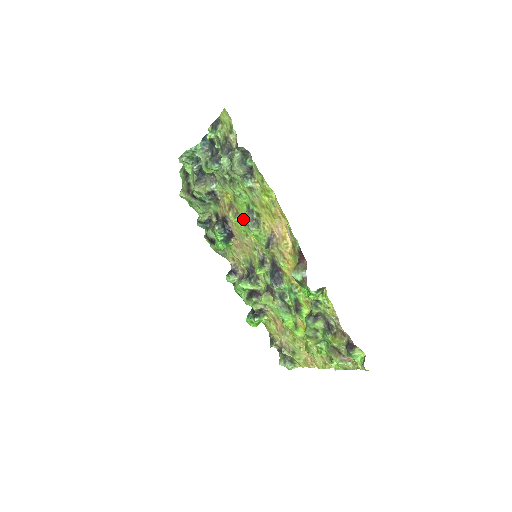
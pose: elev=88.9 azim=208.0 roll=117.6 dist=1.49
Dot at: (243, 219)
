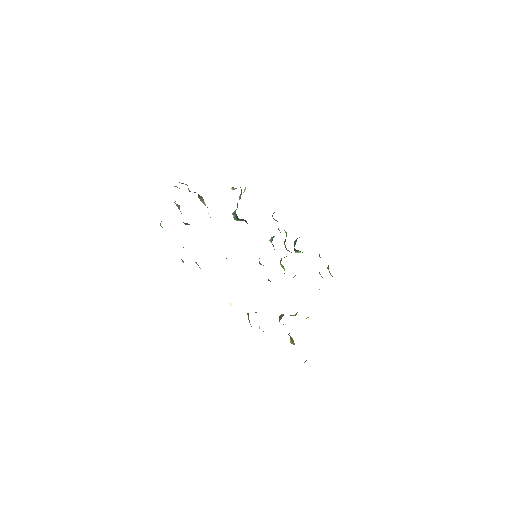
Dot at: occluded
